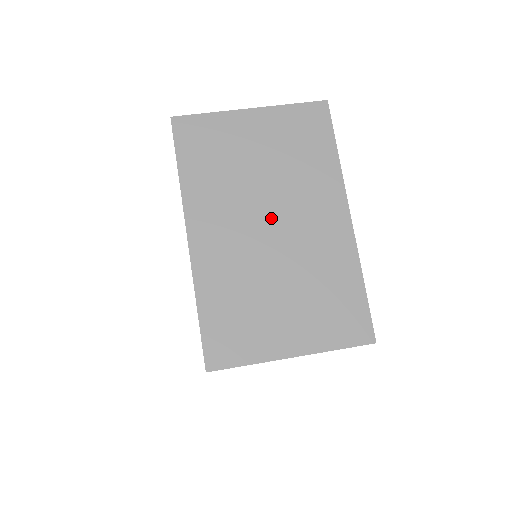
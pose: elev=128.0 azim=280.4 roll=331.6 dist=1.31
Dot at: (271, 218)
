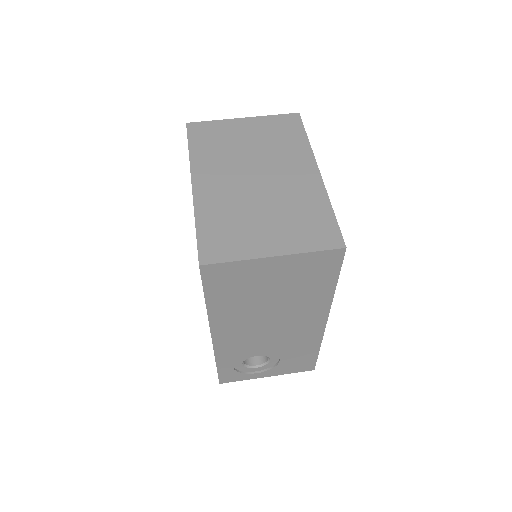
Dot at: (257, 173)
